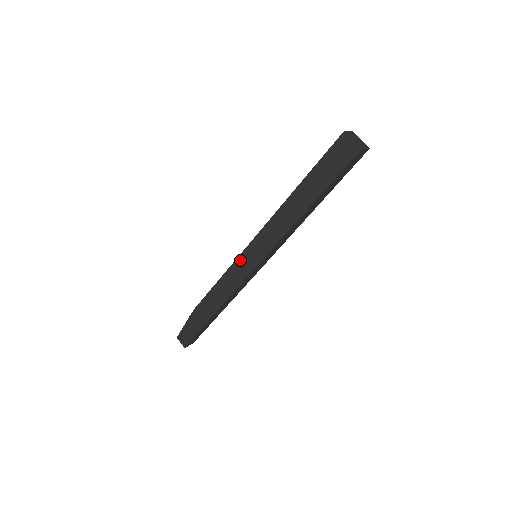
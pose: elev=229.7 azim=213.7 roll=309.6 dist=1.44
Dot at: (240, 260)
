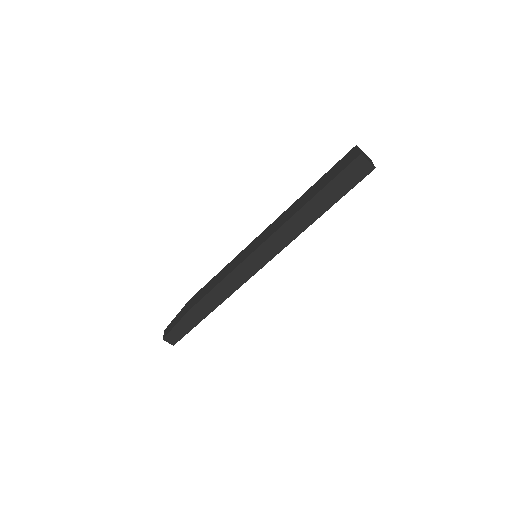
Dot at: (242, 253)
